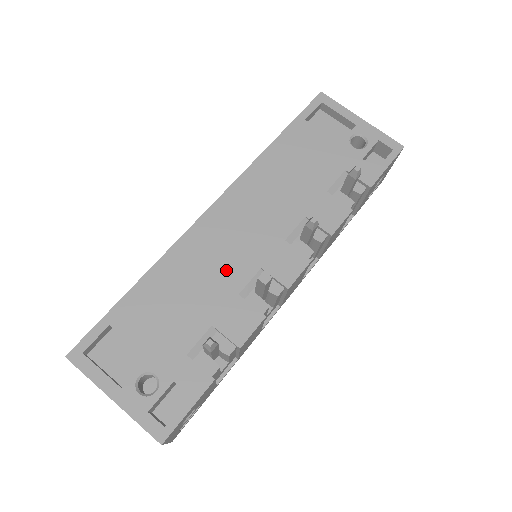
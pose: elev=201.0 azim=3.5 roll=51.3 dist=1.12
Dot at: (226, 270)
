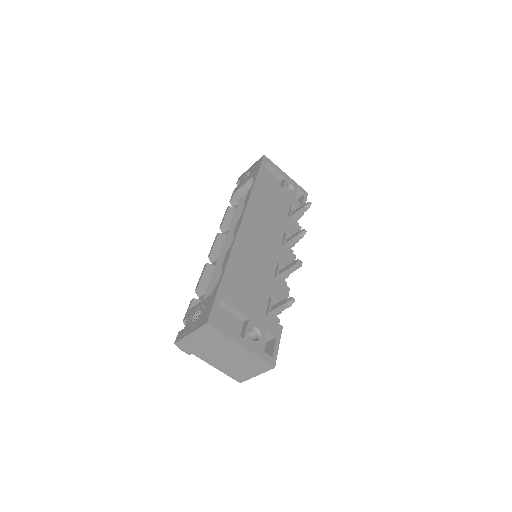
Dot at: (263, 262)
